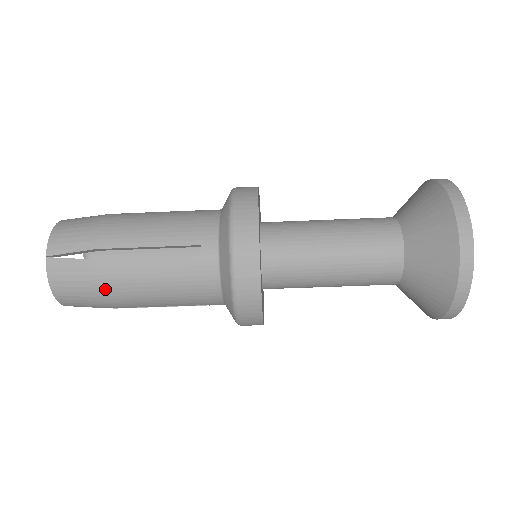
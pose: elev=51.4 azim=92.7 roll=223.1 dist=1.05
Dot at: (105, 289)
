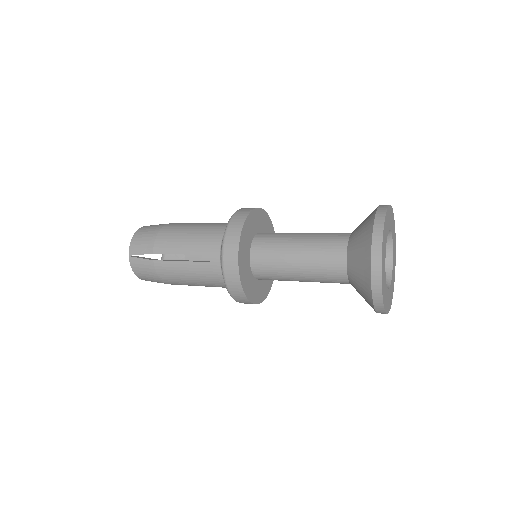
Dot at: (161, 277)
